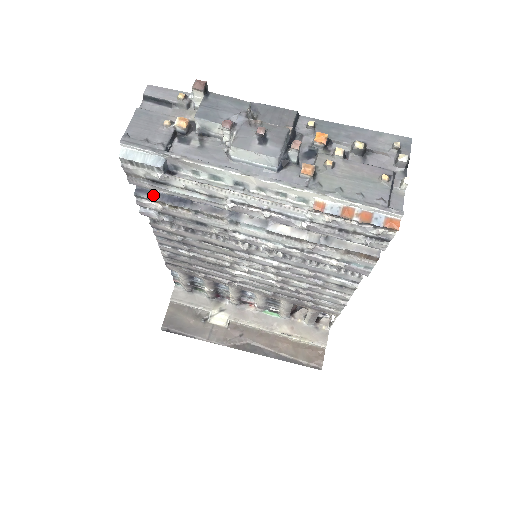
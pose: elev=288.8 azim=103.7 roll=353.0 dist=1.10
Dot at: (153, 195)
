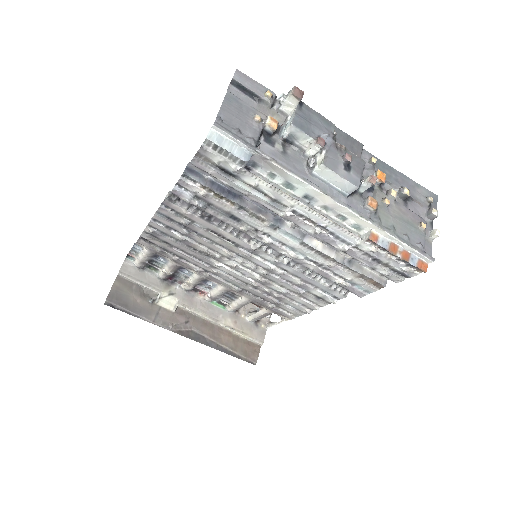
Dot at: (203, 179)
